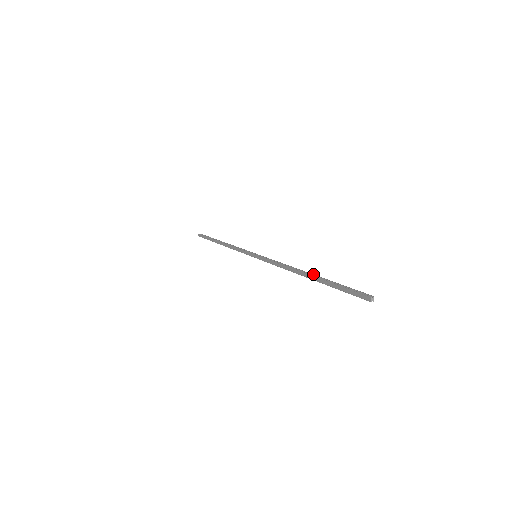
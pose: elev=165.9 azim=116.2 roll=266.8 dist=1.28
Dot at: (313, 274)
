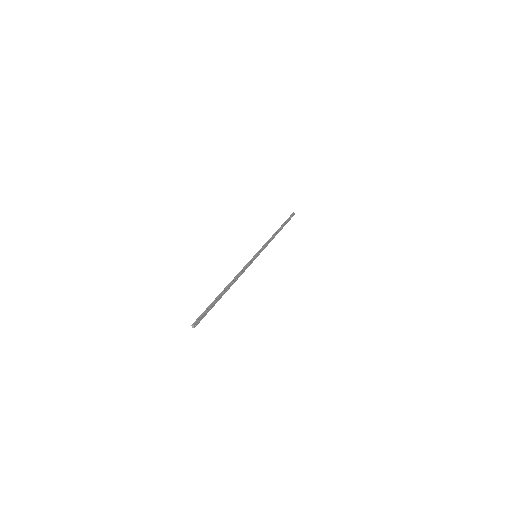
Dot at: (224, 291)
